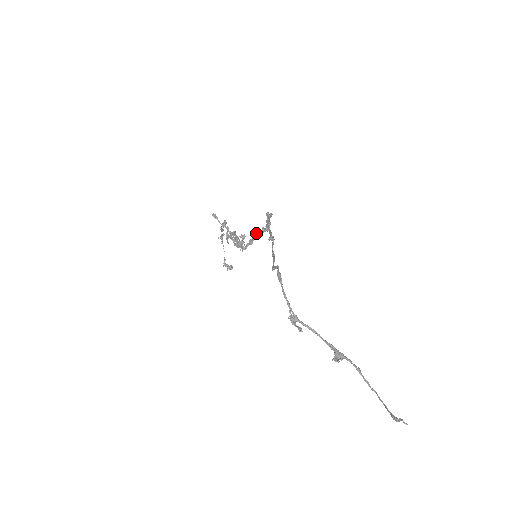
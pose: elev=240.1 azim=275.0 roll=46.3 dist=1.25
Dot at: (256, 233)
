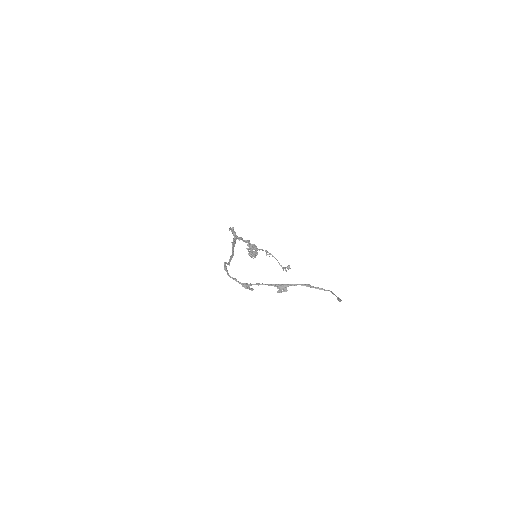
Dot at: occluded
